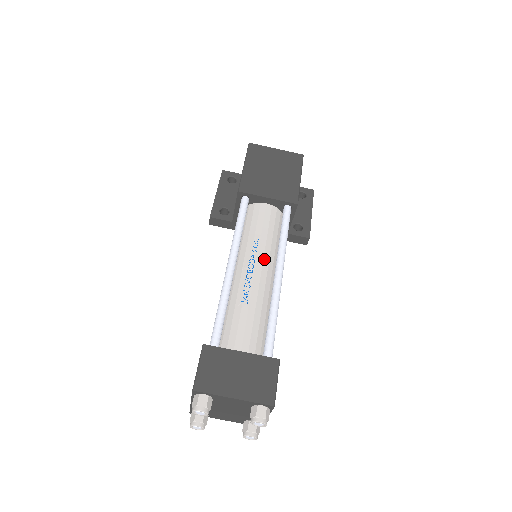
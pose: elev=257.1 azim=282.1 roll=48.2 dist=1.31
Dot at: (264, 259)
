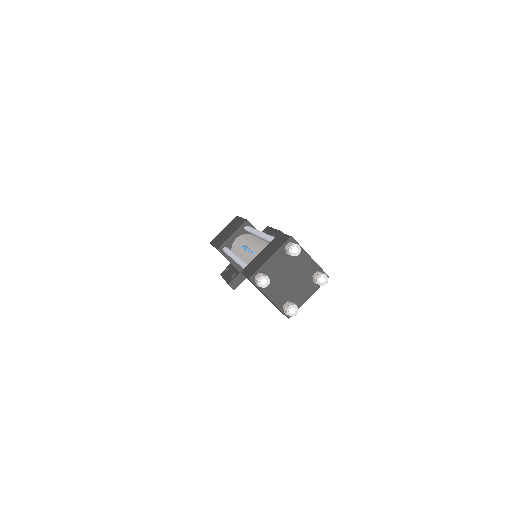
Dot at: (250, 242)
